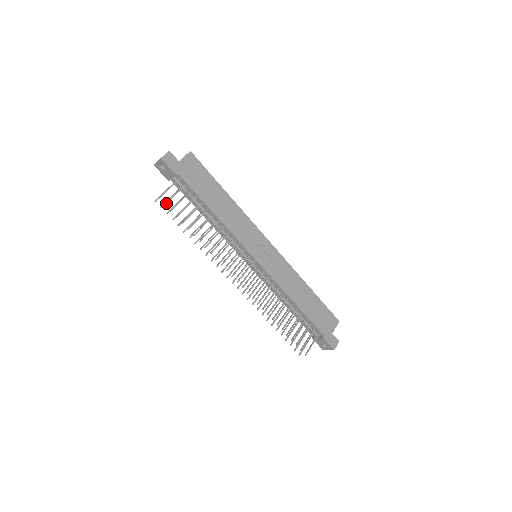
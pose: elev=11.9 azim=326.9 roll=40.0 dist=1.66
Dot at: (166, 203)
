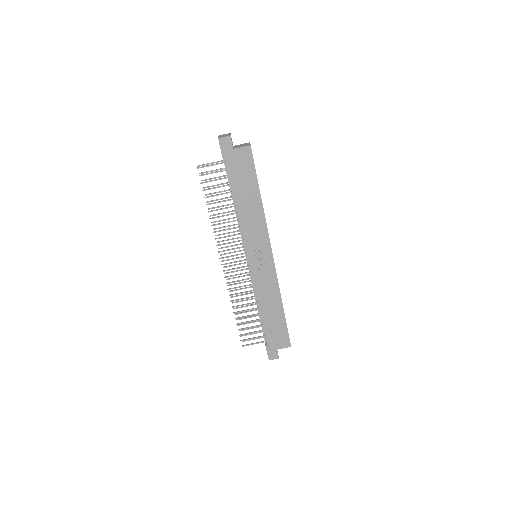
Dot at: (201, 175)
